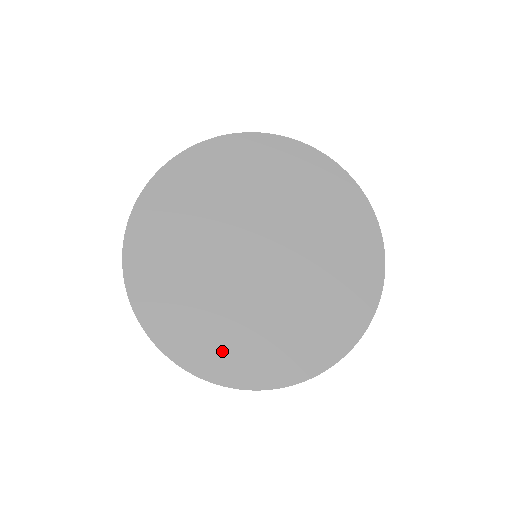
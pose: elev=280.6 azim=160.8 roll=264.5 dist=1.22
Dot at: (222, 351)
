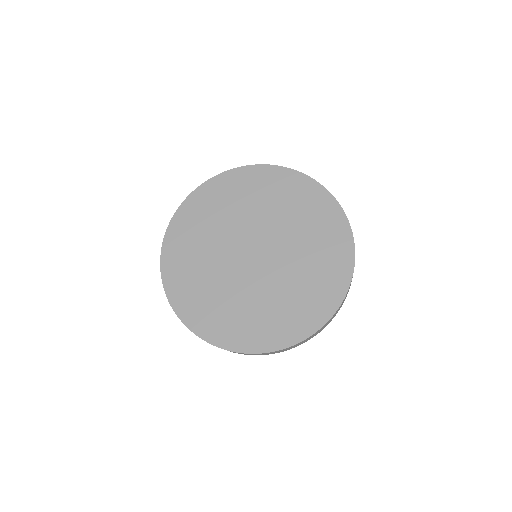
Dot at: (285, 323)
